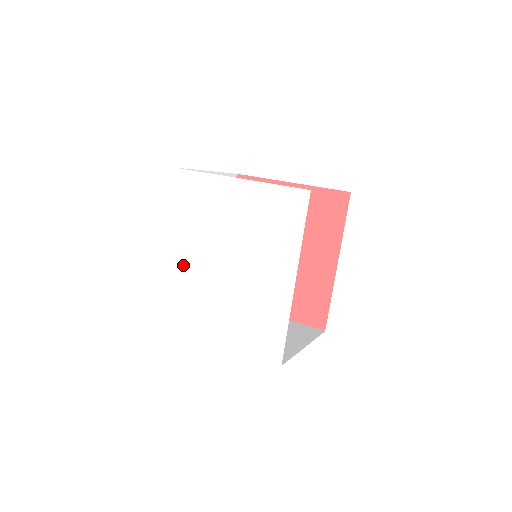
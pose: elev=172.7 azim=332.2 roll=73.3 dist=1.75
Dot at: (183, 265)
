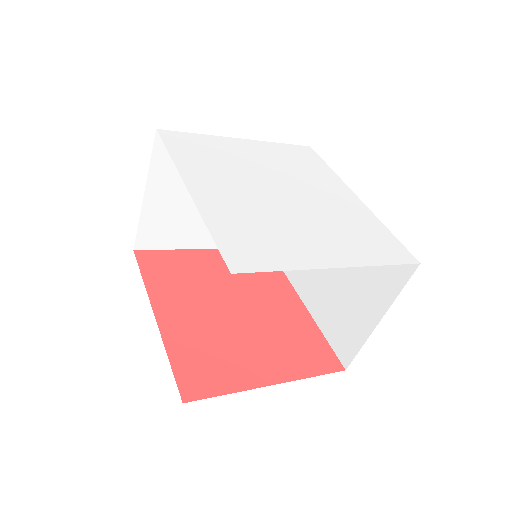
Dot at: (226, 201)
